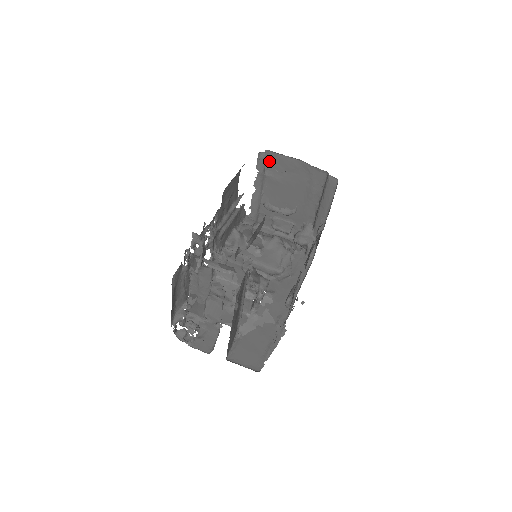
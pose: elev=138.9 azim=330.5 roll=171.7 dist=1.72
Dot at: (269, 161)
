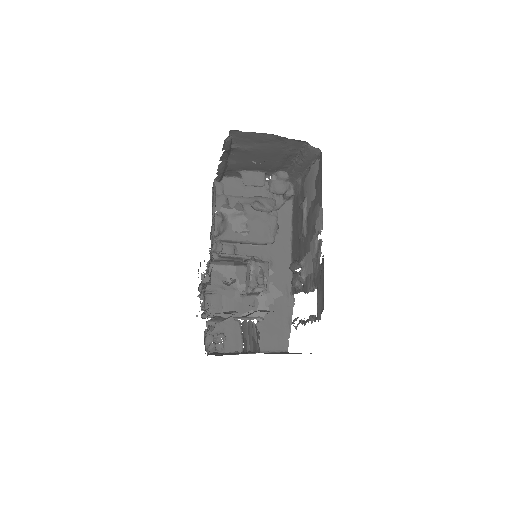
Dot at: (235, 137)
